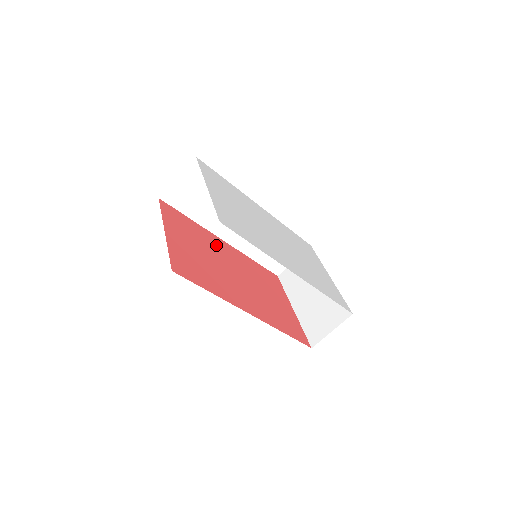
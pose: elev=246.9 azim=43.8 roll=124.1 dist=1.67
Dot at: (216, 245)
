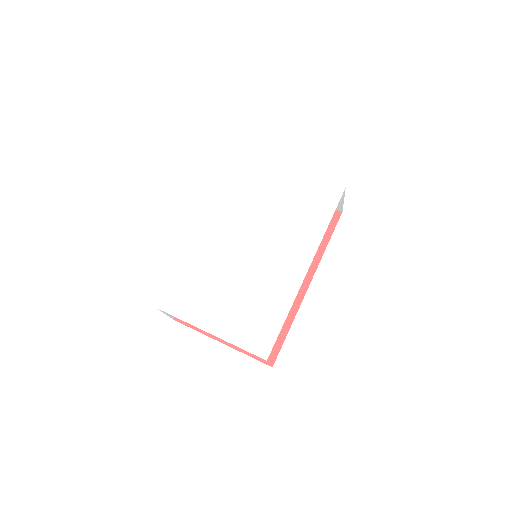
Dot at: occluded
